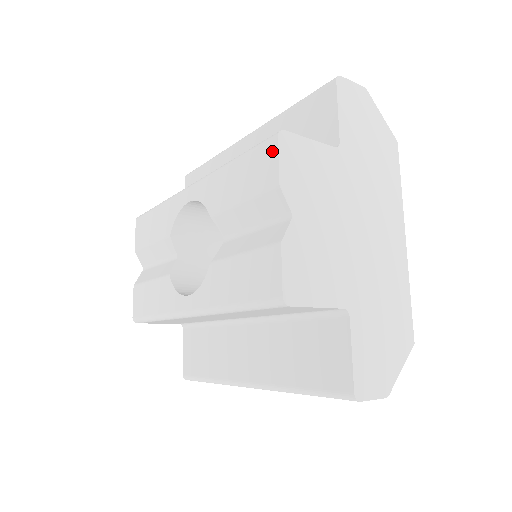
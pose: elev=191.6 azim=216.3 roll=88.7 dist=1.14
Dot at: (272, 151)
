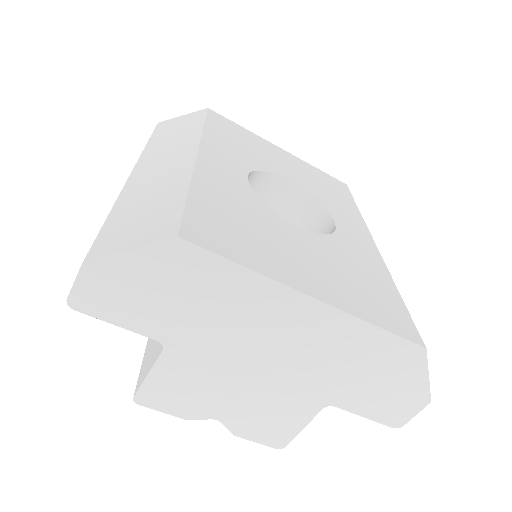
Dot at: occluded
